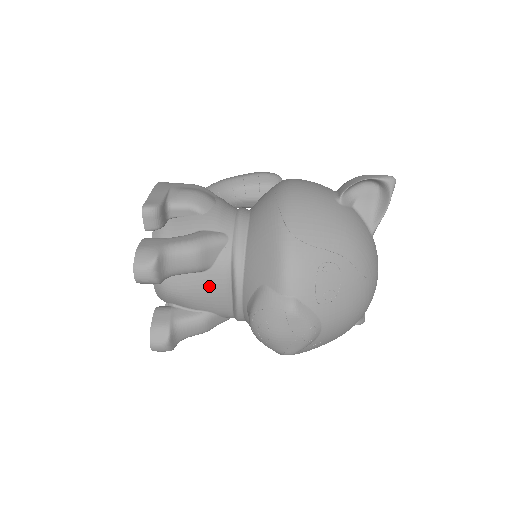
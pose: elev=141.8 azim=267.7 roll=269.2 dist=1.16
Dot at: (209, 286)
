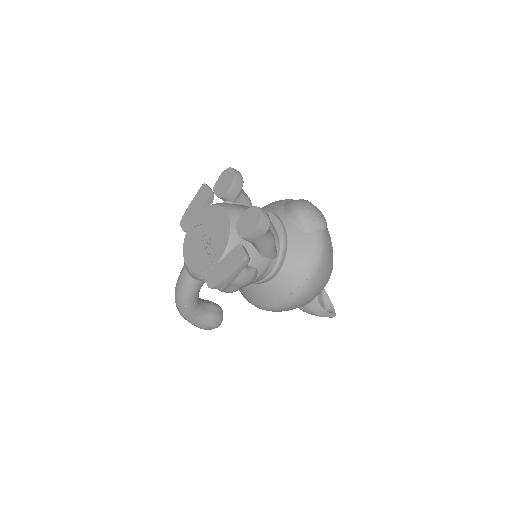
Dot at: occluded
